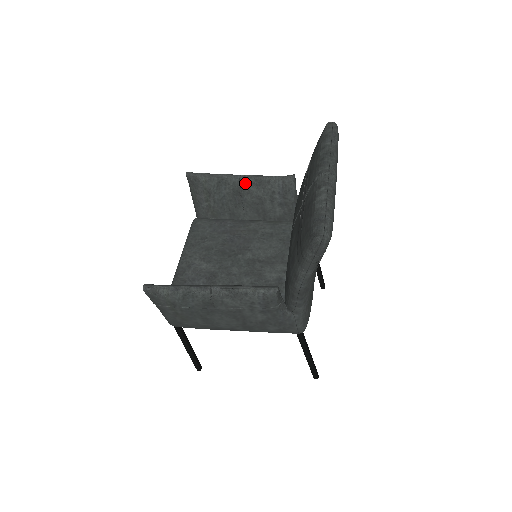
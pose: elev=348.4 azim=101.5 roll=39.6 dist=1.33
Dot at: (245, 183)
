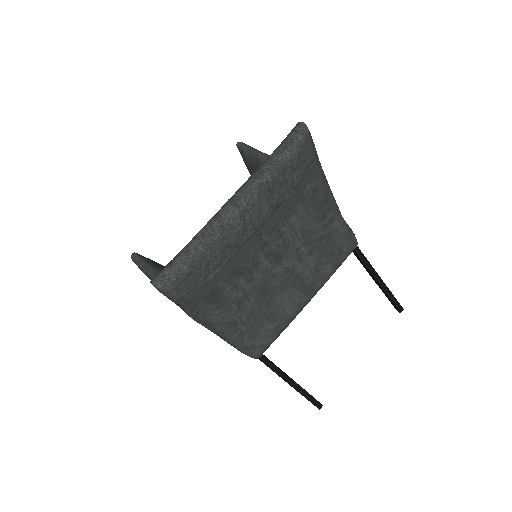
Dot at: occluded
